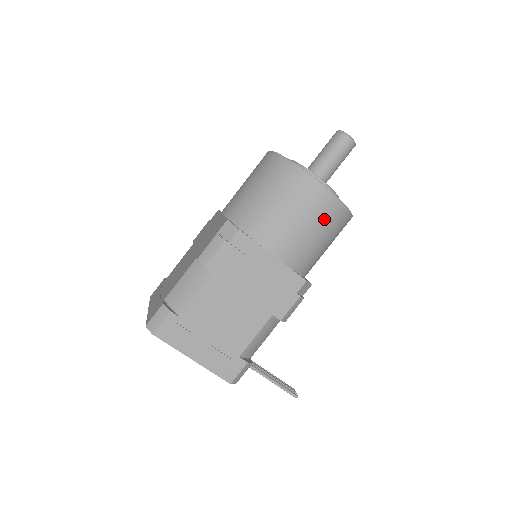
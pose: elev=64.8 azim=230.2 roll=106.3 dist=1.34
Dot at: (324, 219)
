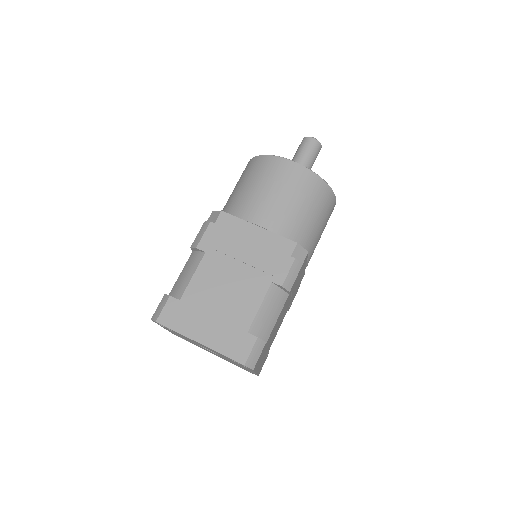
Dot at: occluded
